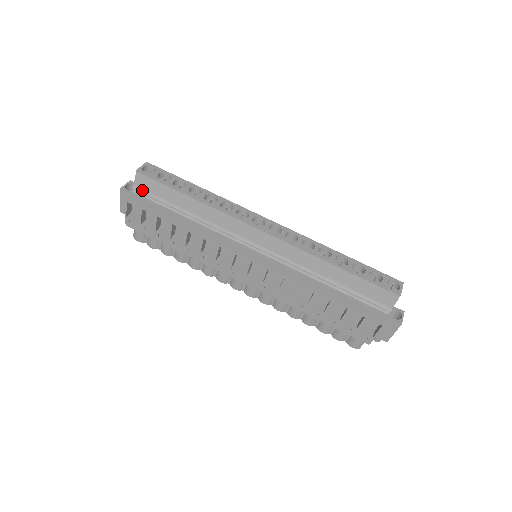
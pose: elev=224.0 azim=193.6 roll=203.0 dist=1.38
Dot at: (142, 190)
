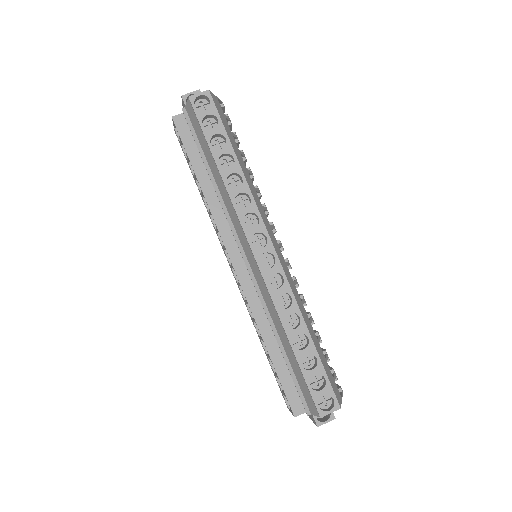
Dot at: (189, 118)
